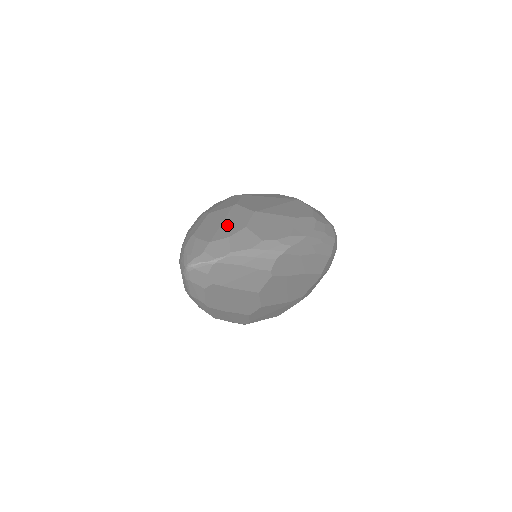
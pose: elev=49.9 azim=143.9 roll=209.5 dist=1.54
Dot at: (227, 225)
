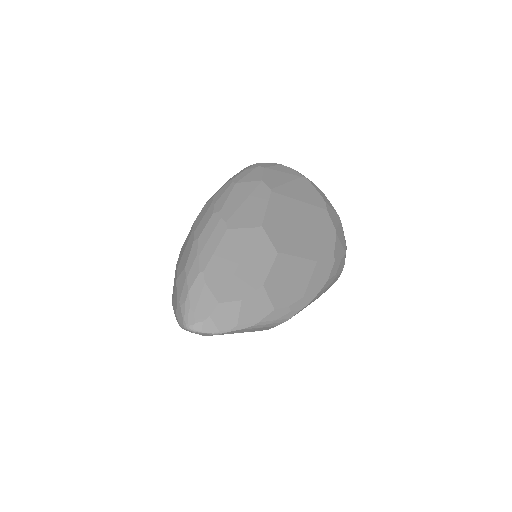
Dot at: (244, 272)
